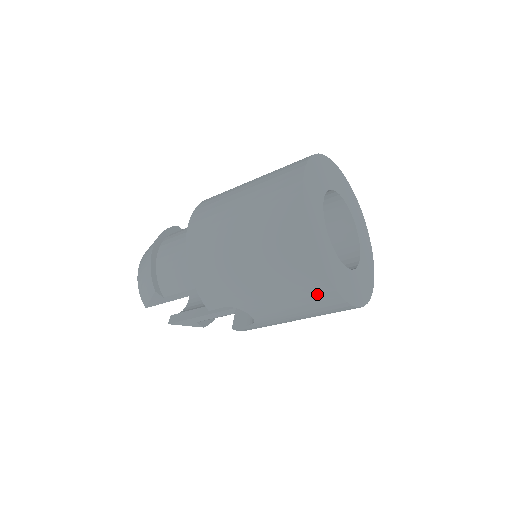
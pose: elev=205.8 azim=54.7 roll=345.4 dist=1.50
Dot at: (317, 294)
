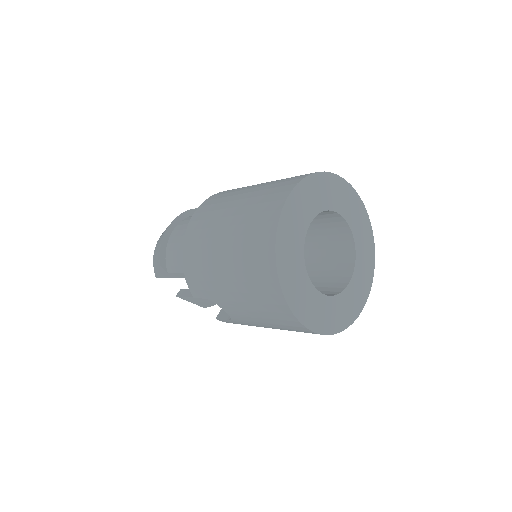
Dot at: (278, 312)
